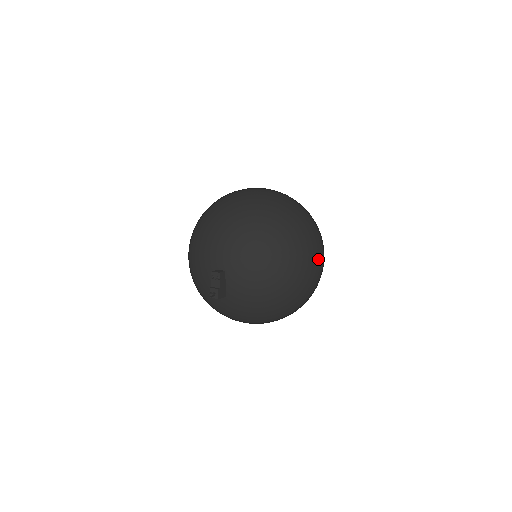
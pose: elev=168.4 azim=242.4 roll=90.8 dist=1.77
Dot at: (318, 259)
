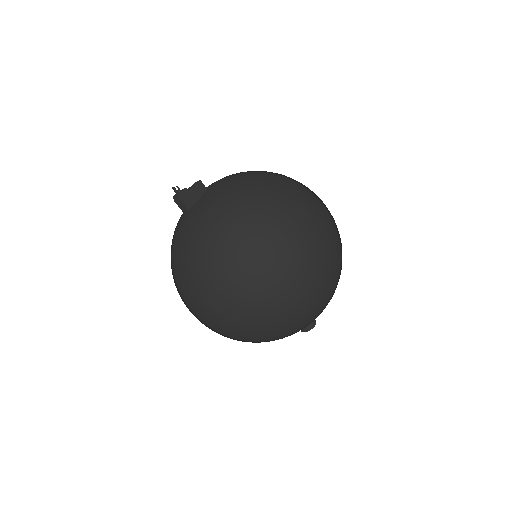
Dot at: (315, 241)
